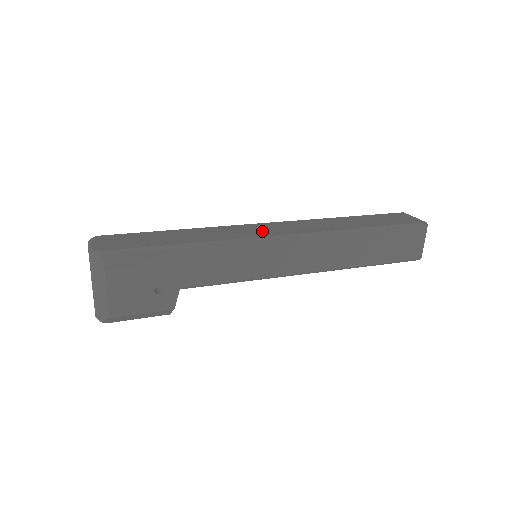
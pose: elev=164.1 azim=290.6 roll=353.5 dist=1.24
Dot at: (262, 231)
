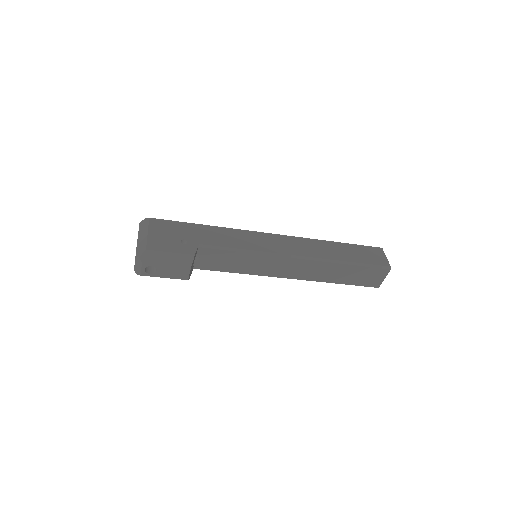
Dot at: occluded
